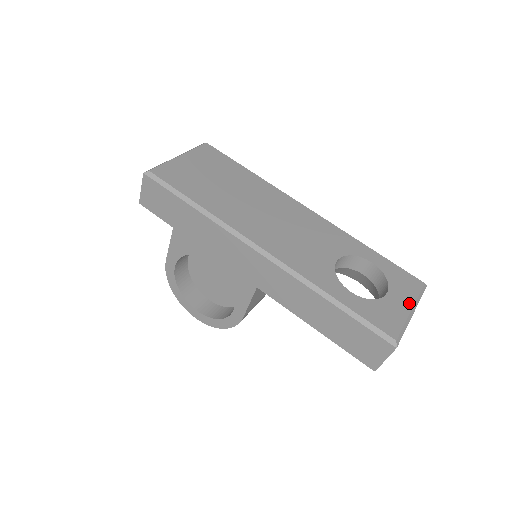
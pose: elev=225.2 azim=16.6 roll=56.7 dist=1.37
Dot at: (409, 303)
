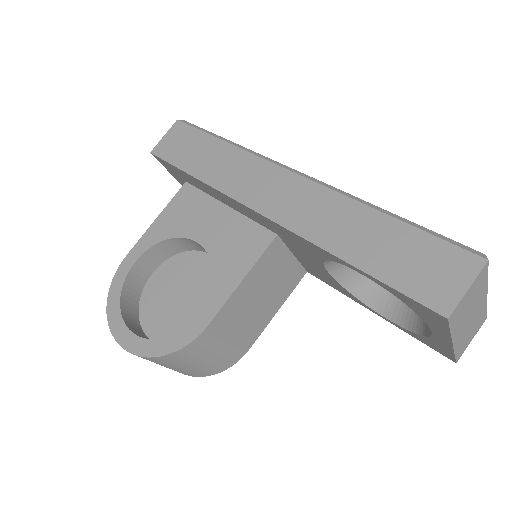
Dot at: occluded
